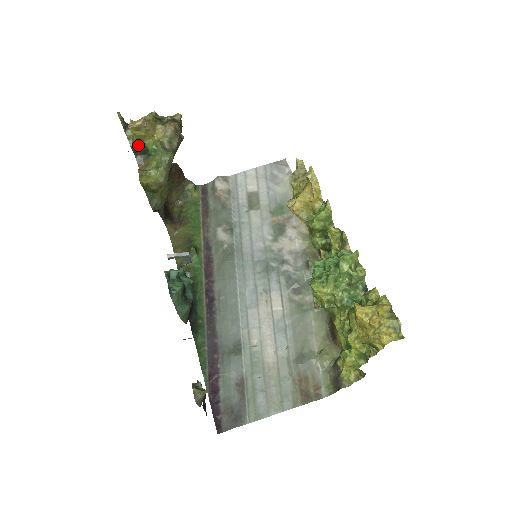
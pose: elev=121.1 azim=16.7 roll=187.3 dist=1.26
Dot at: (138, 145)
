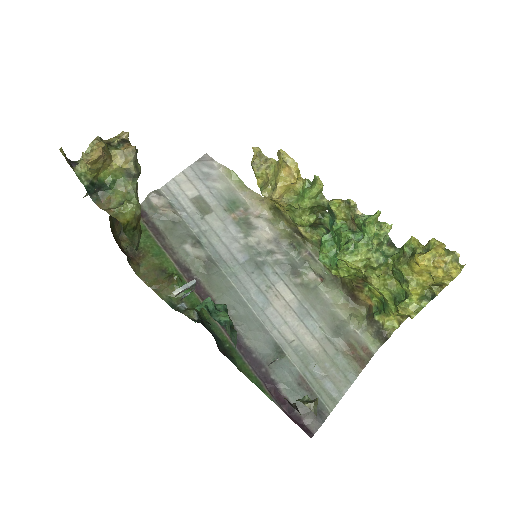
Dot at: (92, 182)
